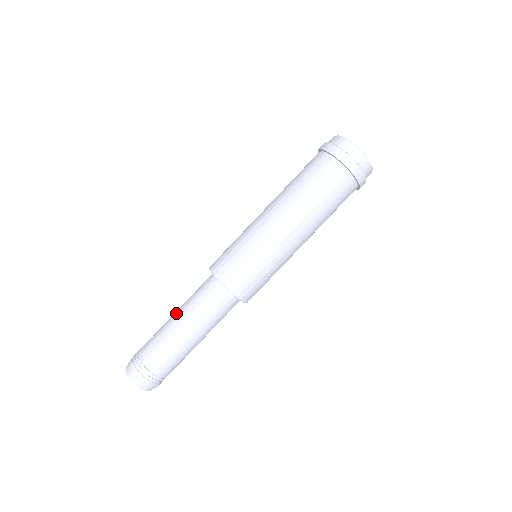
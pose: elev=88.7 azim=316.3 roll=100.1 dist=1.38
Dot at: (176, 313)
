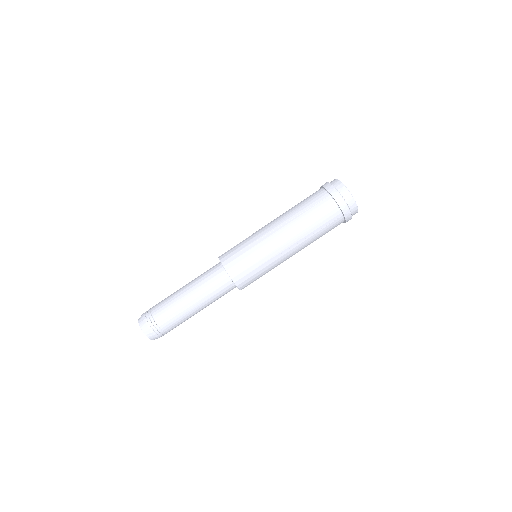
Dot at: occluded
